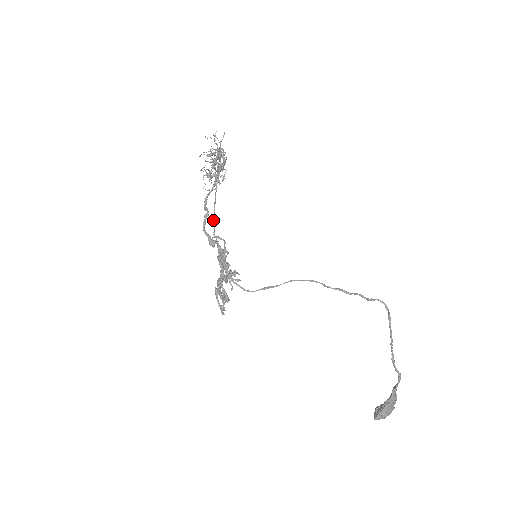
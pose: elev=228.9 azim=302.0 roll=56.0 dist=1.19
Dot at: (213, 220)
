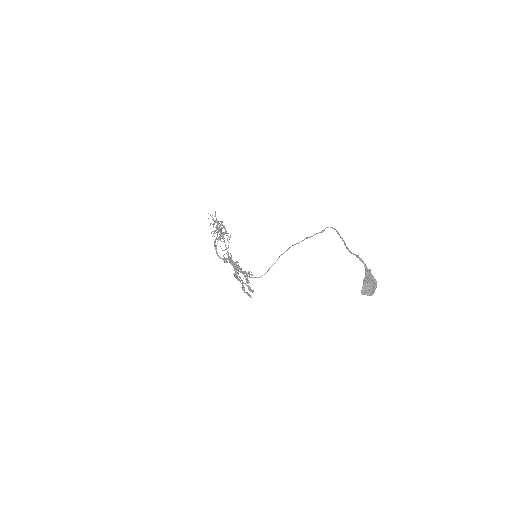
Dot at: (228, 257)
